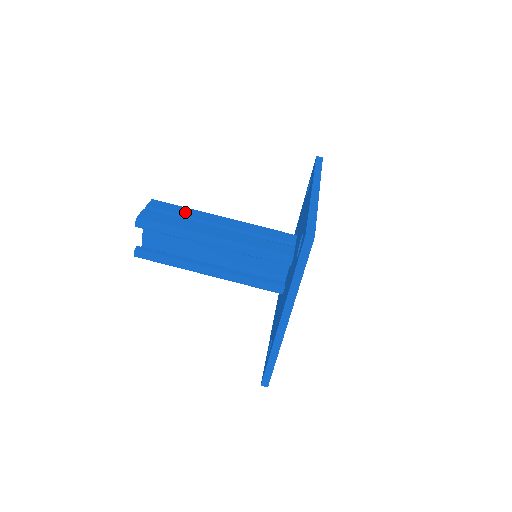
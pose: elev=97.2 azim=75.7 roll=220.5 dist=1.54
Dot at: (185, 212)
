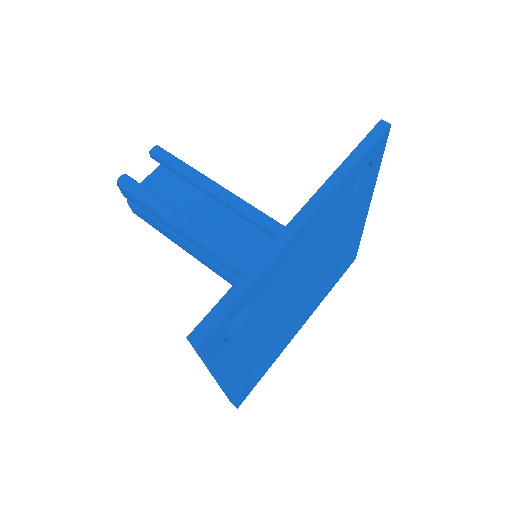
Dot at: occluded
